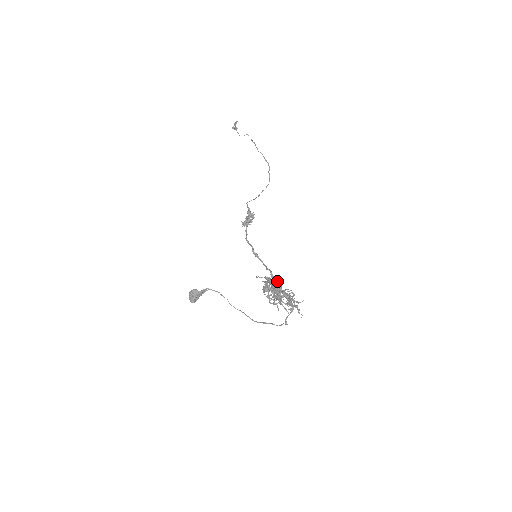
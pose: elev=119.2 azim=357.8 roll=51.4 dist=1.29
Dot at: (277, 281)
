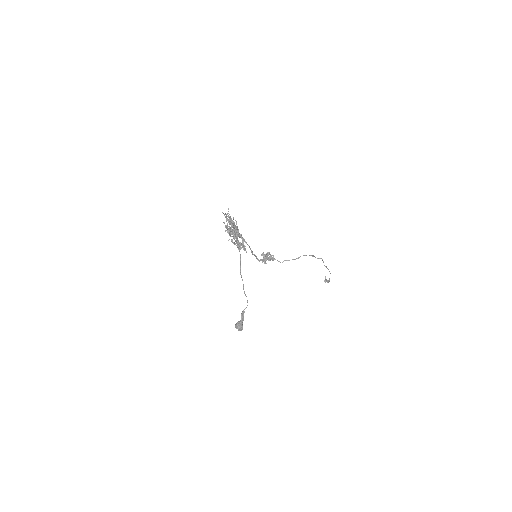
Dot at: (238, 232)
